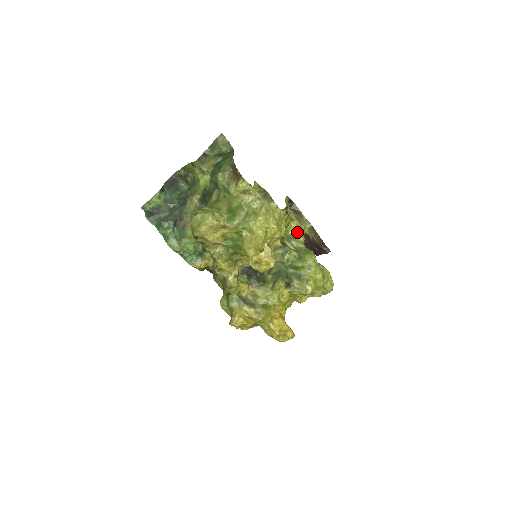
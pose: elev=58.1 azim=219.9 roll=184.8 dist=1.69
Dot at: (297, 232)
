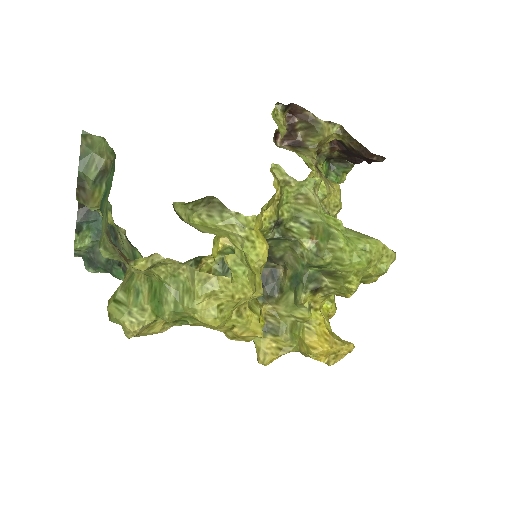
Dot at: (303, 197)
